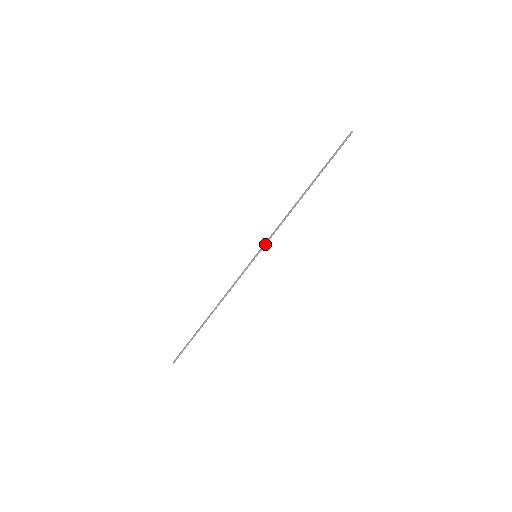
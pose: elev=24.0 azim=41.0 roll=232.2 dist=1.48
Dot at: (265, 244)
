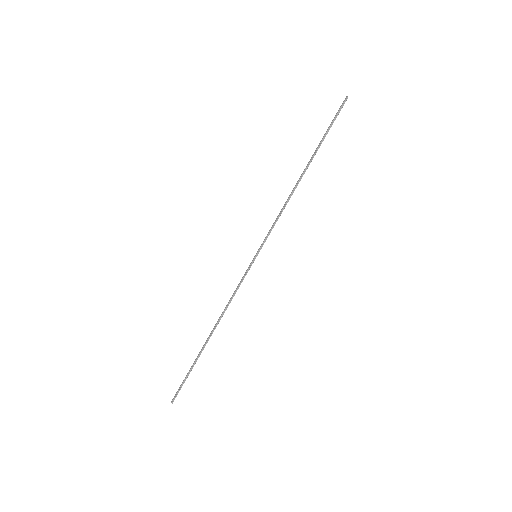
Dot at: (265, 240)
